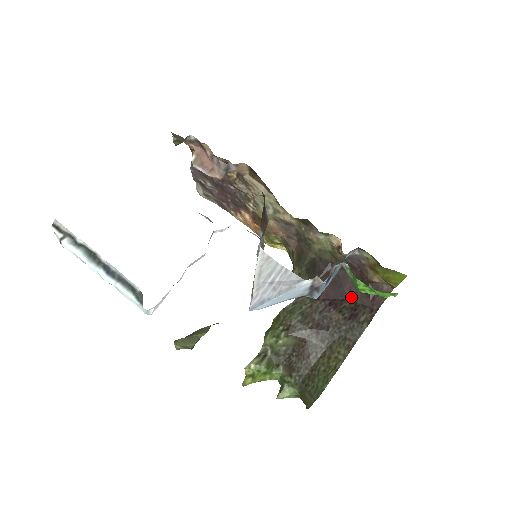
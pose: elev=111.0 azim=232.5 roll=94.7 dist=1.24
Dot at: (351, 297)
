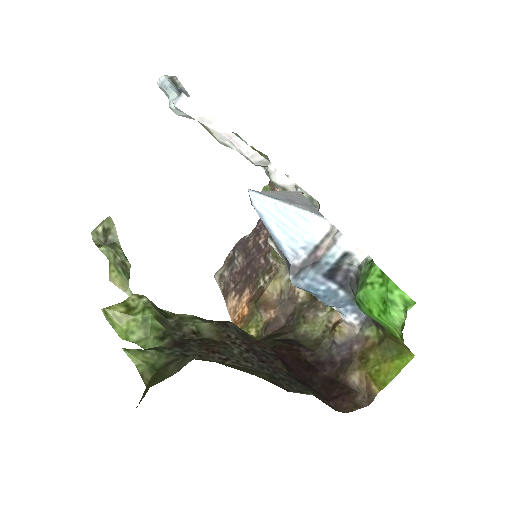
Dot at: (308, 380)
